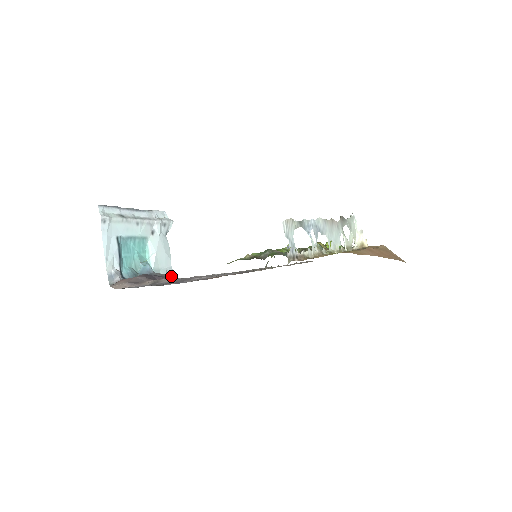
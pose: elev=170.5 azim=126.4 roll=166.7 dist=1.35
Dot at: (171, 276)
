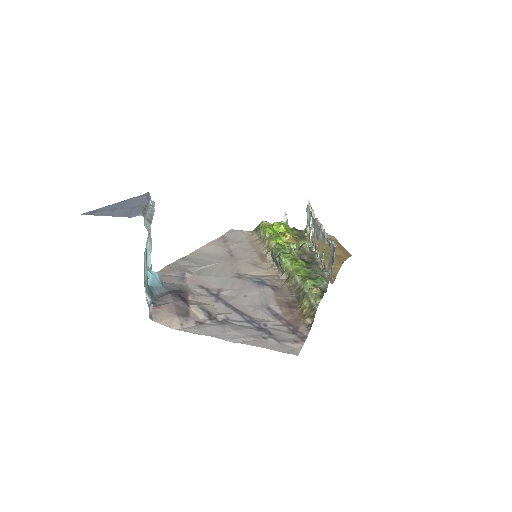
Dot at: (181, 285)
